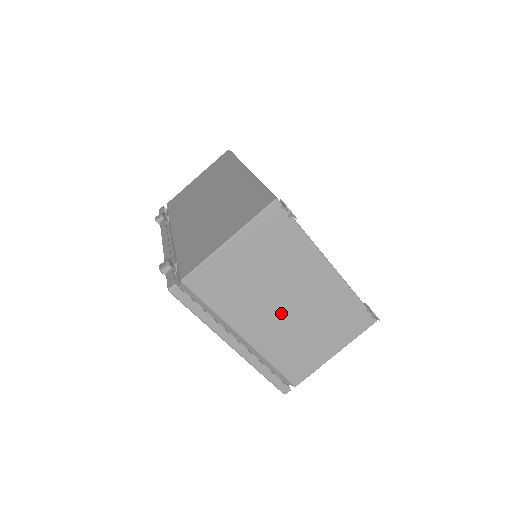
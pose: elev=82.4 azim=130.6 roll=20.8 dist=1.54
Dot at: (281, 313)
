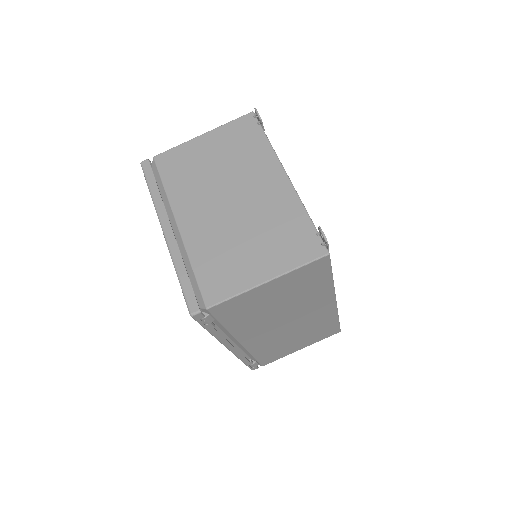
Dot at: (222, 209)
